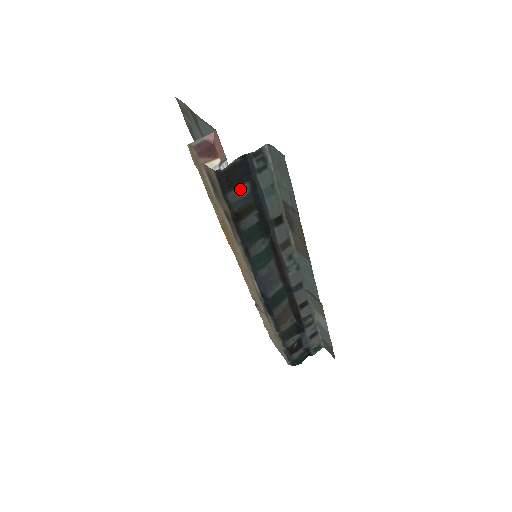
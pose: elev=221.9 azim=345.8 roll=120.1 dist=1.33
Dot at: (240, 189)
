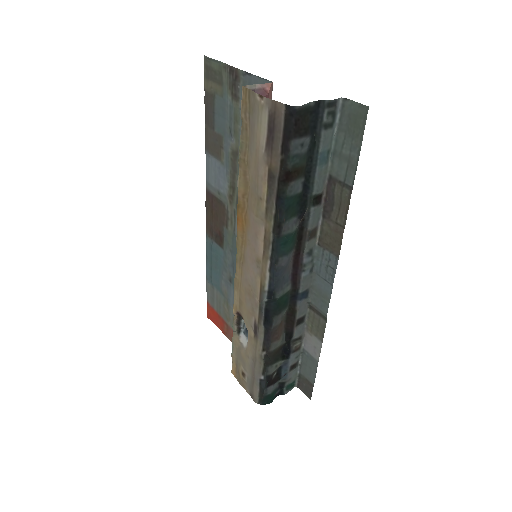
Dot at: (303, 140)
